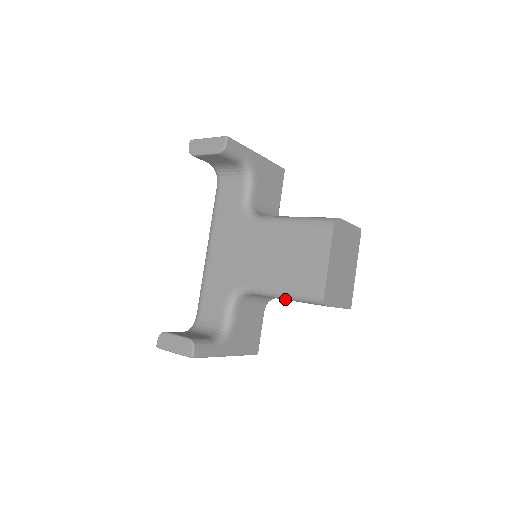
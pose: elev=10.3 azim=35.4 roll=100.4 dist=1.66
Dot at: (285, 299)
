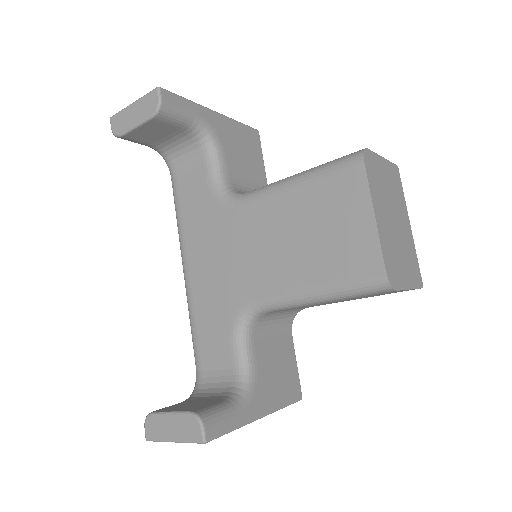
Dot at: (322, 302)
